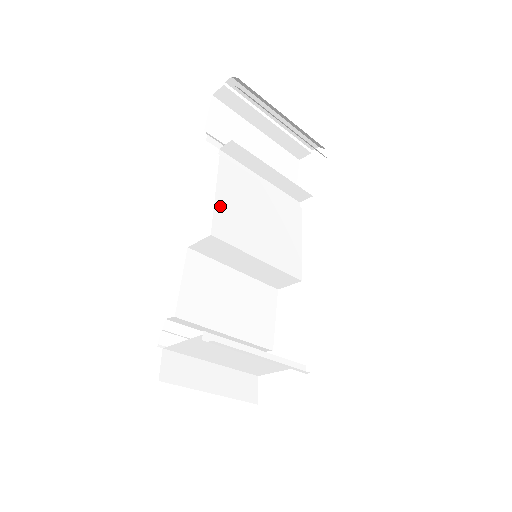
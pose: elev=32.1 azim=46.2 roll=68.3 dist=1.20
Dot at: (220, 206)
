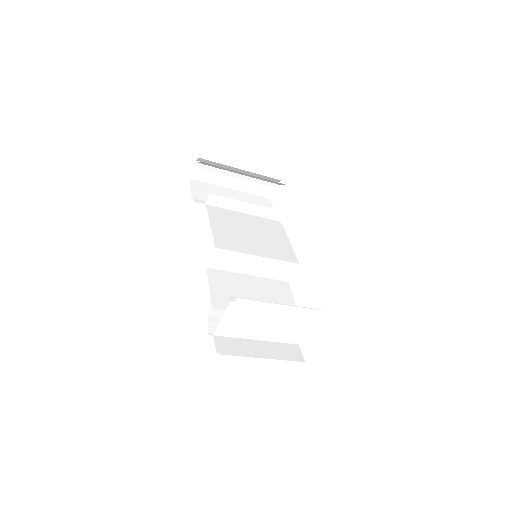
Dot at: (217, 232)
